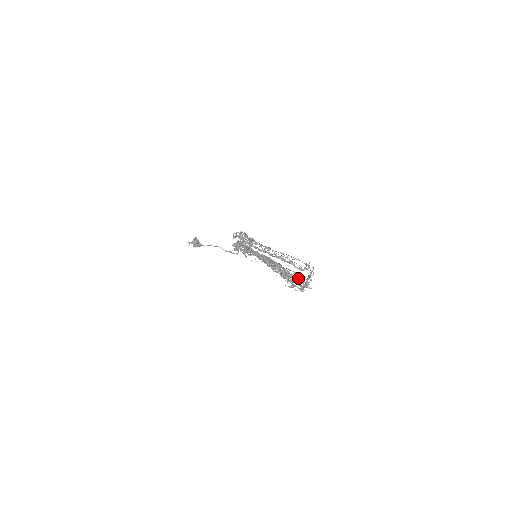
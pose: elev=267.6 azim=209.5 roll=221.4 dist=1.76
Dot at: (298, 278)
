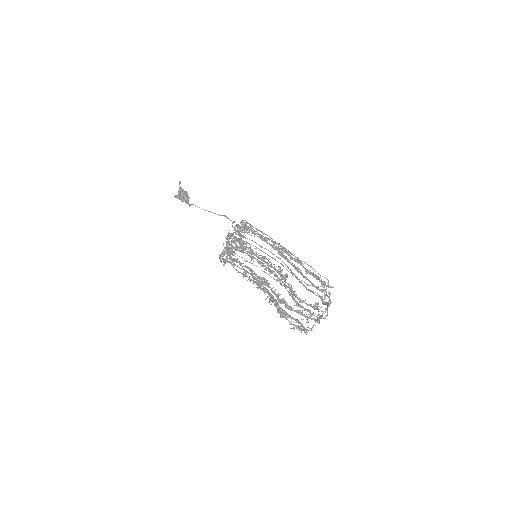
Dot at: (314, 277)
